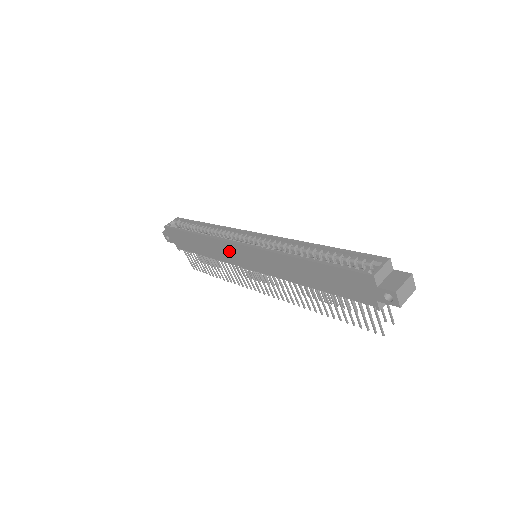
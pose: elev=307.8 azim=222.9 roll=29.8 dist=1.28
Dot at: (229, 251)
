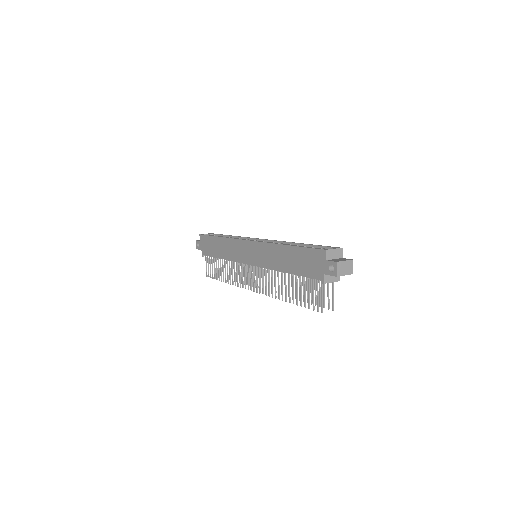
Dot at: (238, 248)
